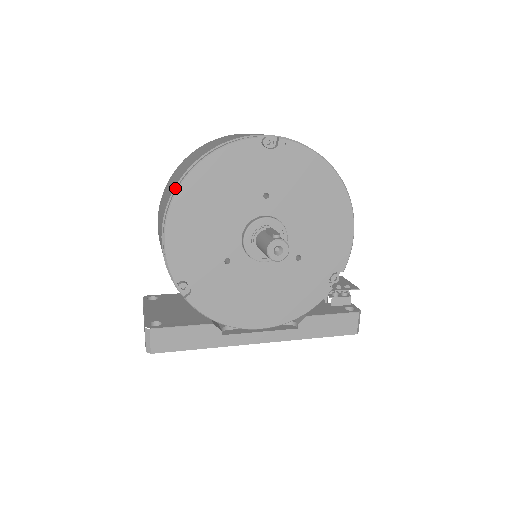
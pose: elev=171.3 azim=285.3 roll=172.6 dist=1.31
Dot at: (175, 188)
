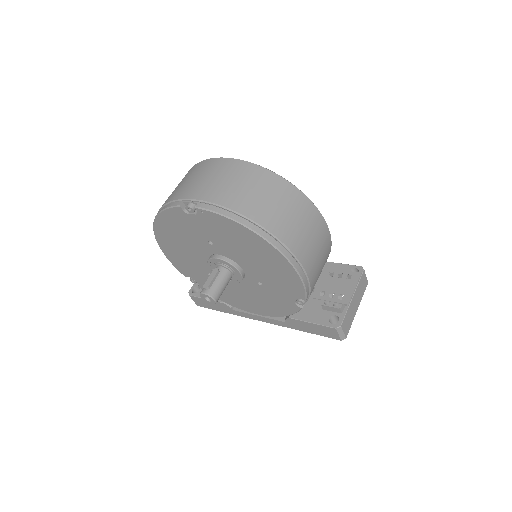
Dot at: occluded
